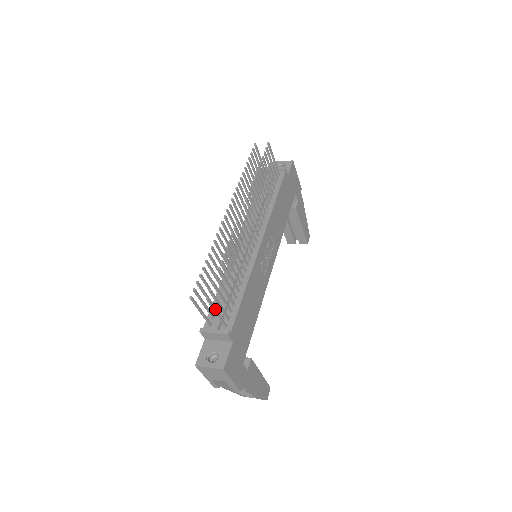
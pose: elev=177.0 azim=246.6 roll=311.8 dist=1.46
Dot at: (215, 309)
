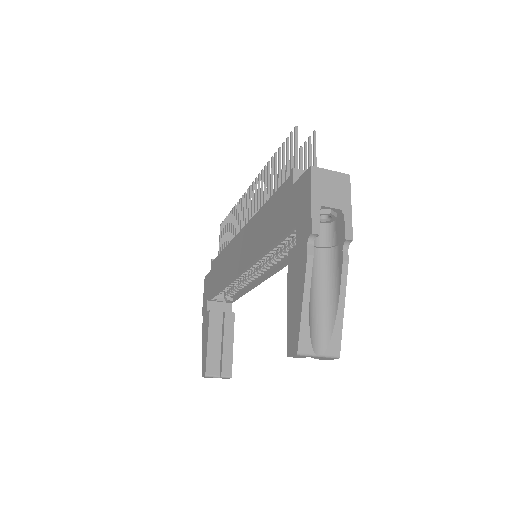
Dot at: (315, 151)
